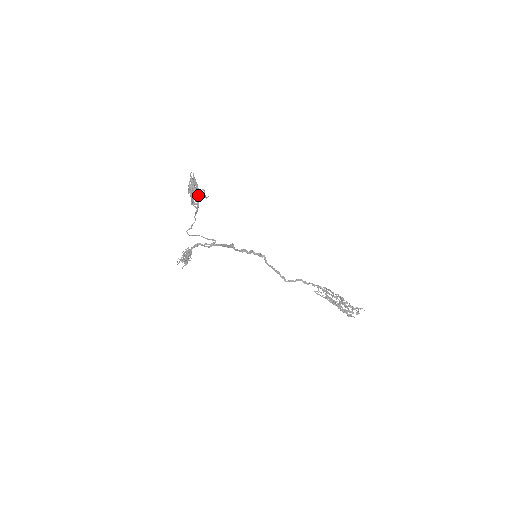
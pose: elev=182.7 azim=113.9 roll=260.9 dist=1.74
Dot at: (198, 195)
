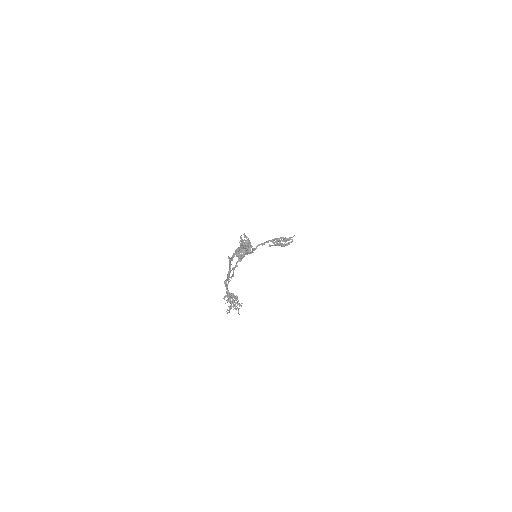
Dot at: occluded
